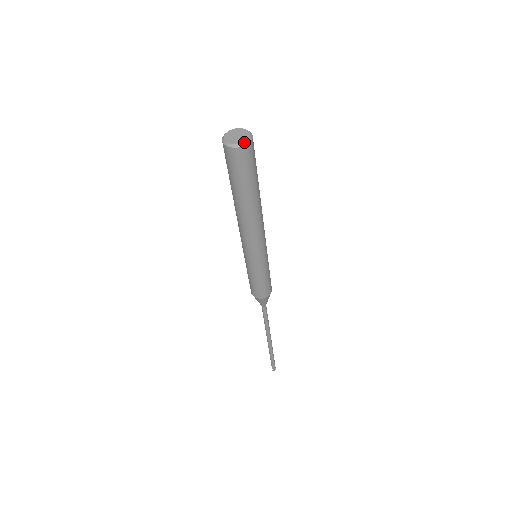
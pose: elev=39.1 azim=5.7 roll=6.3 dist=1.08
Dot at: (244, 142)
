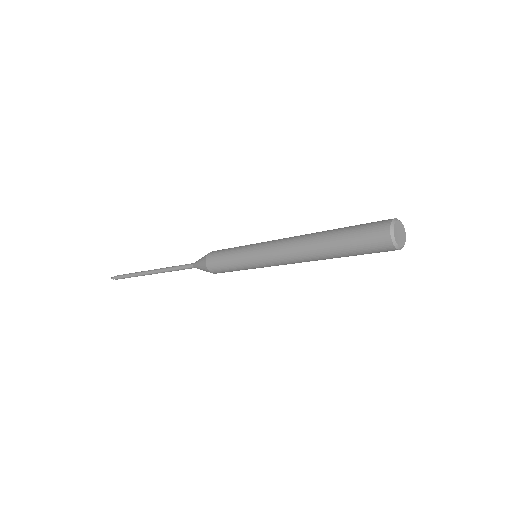
Dot at: (401, 247)
